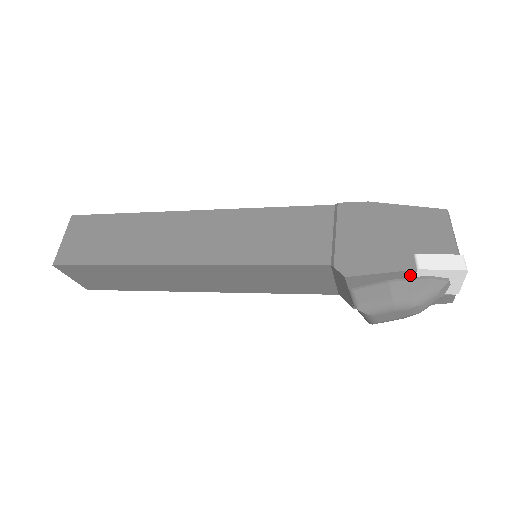
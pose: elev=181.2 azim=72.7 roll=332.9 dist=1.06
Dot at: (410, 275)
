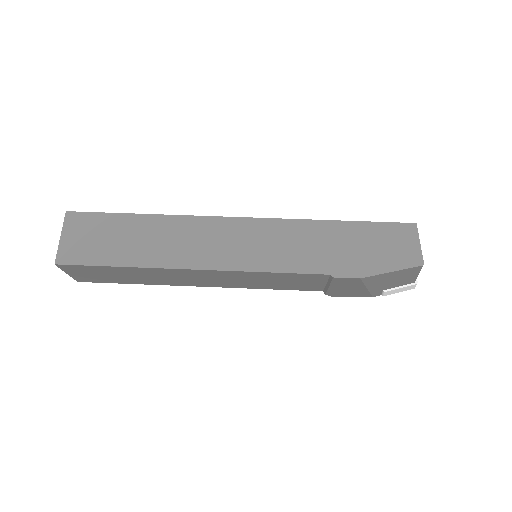
Dot at: occluded
